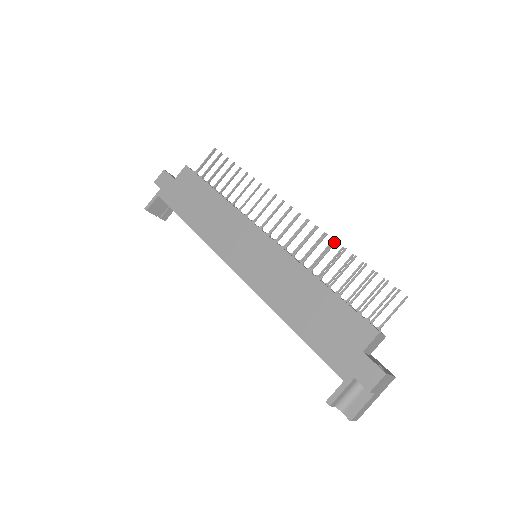
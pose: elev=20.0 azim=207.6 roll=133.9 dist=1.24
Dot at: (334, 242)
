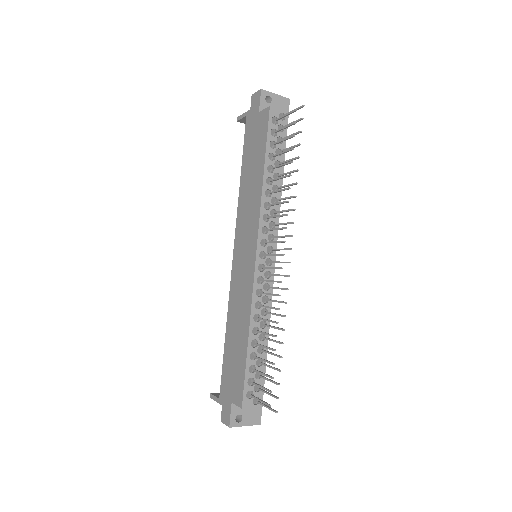
Dot at: (275, 322)
